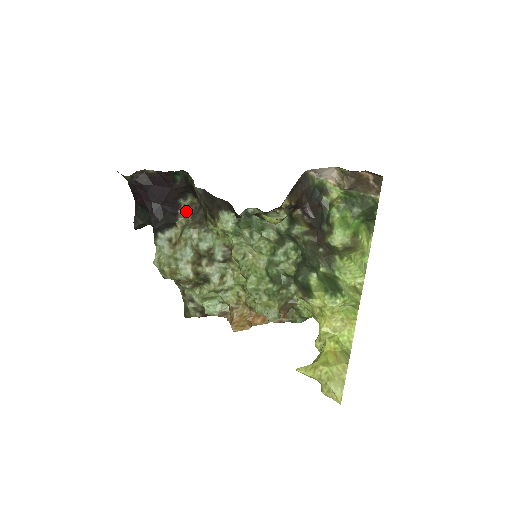
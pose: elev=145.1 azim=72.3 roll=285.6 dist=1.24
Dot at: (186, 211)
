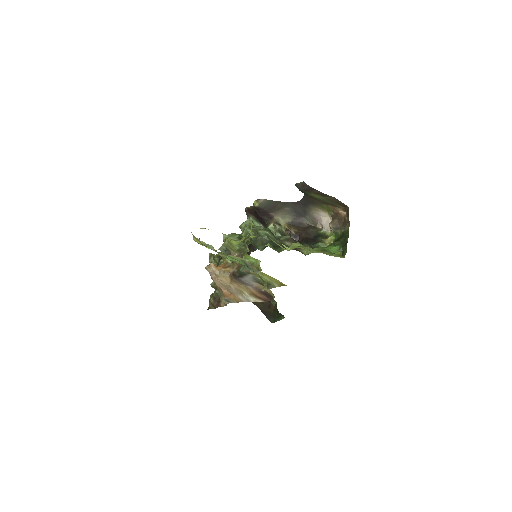
Dot at: occluded
